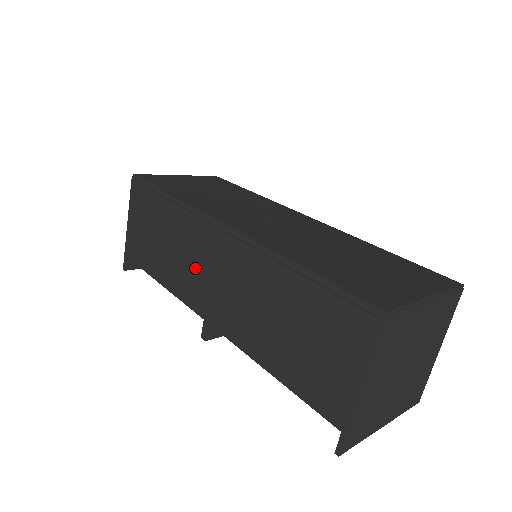
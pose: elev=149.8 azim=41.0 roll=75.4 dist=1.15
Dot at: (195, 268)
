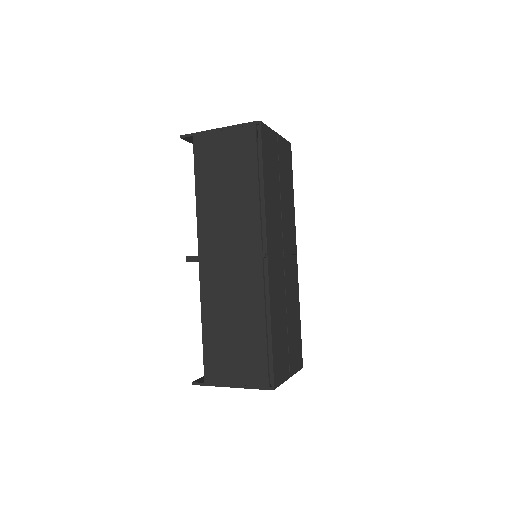
Dot at: (226, 234)
